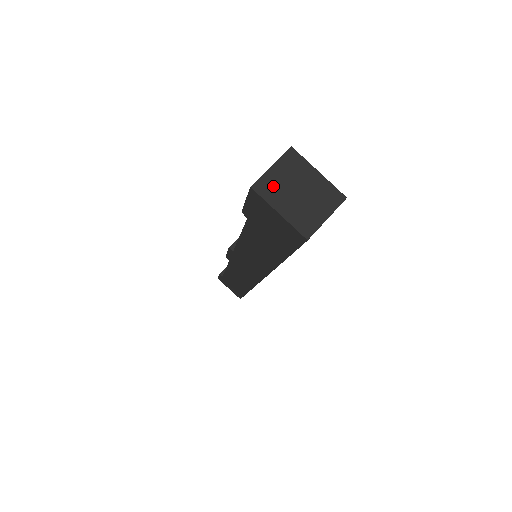
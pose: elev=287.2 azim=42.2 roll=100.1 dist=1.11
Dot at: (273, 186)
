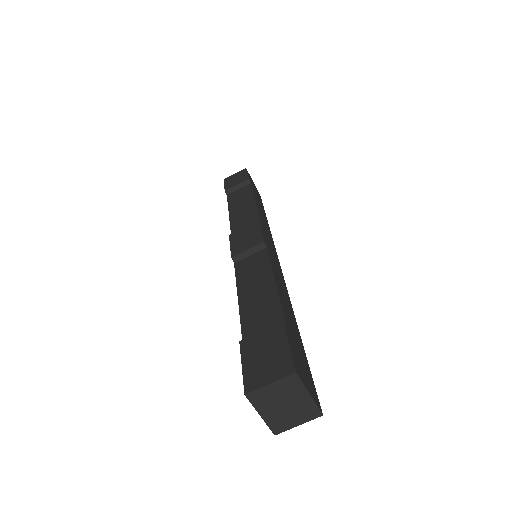
Dot at: (265, 398)
